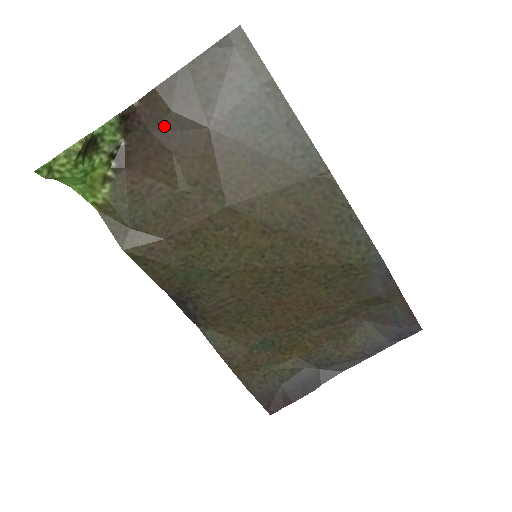
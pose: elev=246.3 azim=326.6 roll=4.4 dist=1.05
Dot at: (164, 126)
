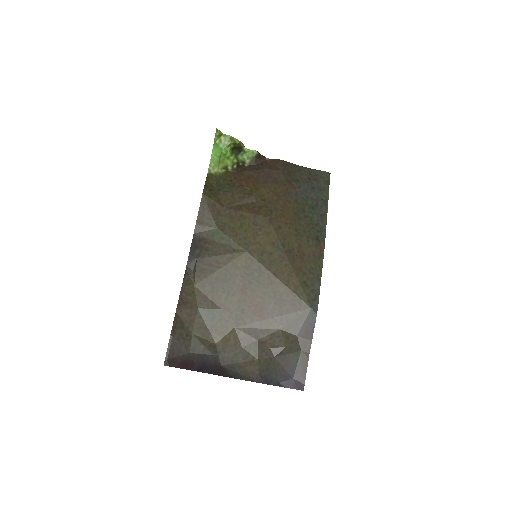
Dot at: (272, 172)
